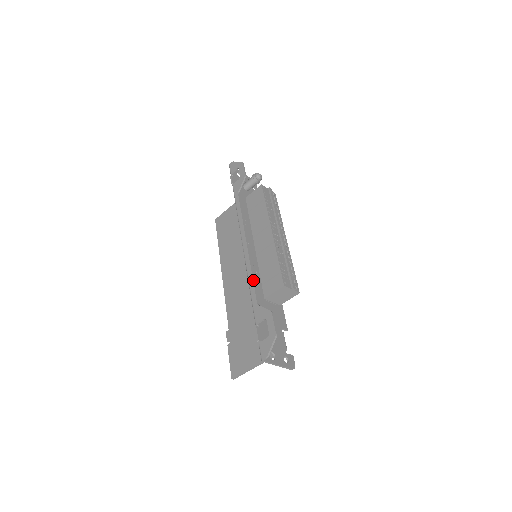
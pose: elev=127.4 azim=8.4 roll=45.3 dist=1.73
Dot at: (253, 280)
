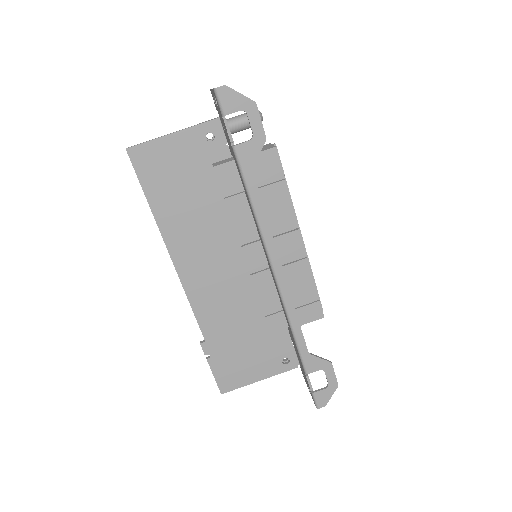
Dot at: occluded
